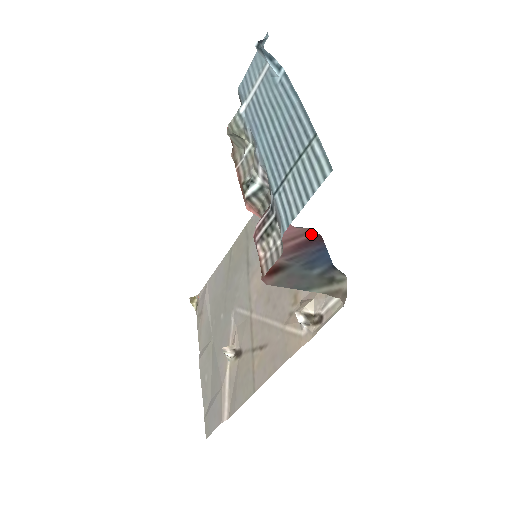
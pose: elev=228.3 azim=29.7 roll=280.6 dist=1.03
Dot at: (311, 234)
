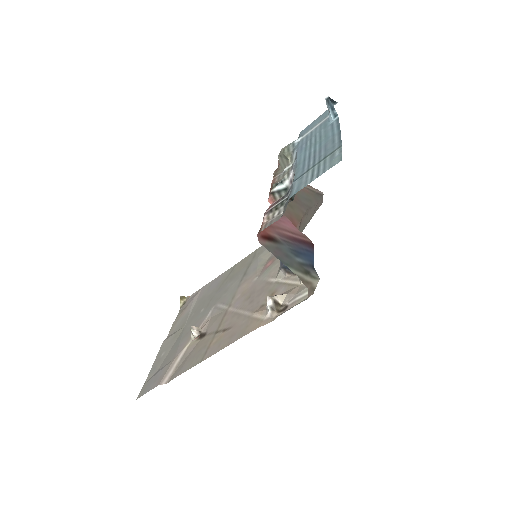
Dot at: (307, 239)
